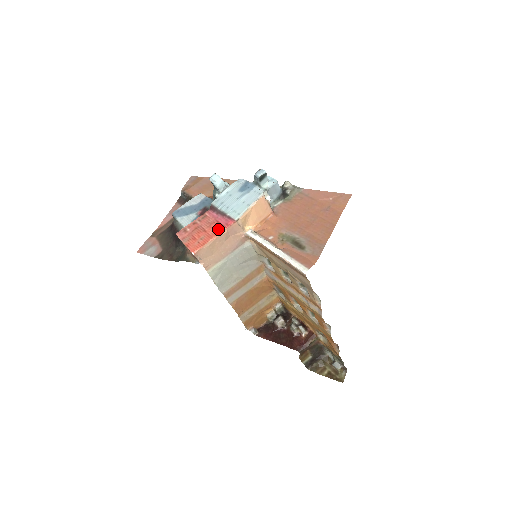
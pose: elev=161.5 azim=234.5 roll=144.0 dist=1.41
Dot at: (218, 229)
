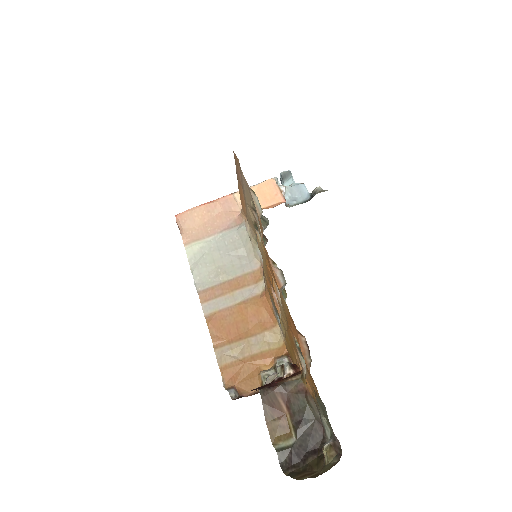
Dot at: occluded
